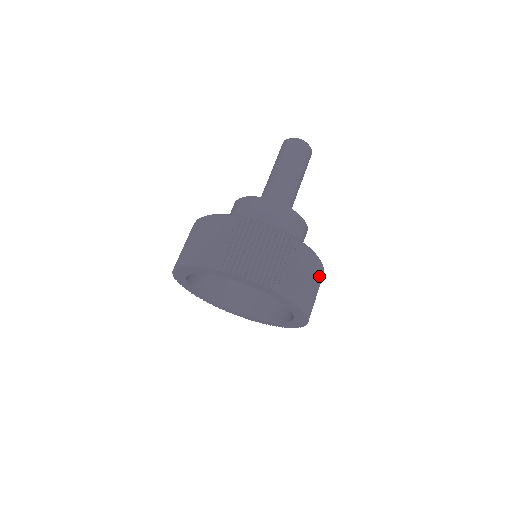
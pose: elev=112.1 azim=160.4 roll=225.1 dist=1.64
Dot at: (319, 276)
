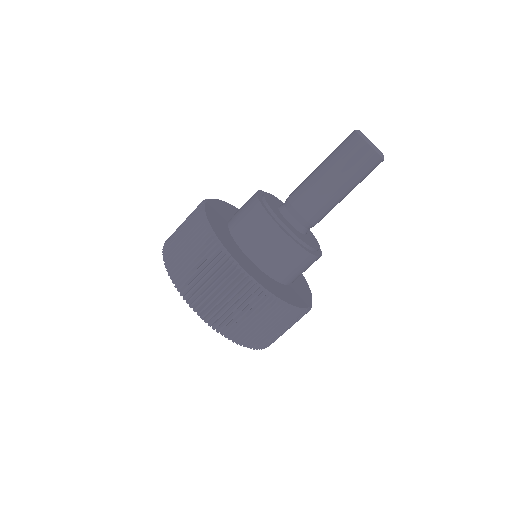
Dot at: (262, 308)
